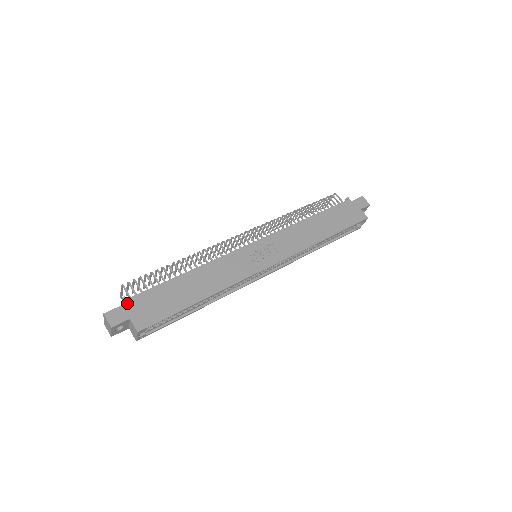
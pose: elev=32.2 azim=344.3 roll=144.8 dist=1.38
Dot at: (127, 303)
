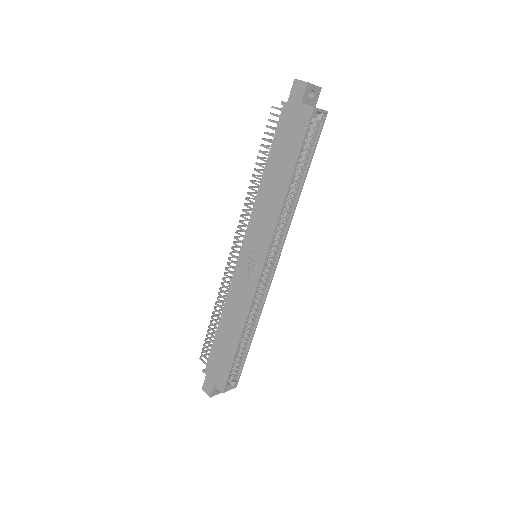
Dot at: (206, 374)
